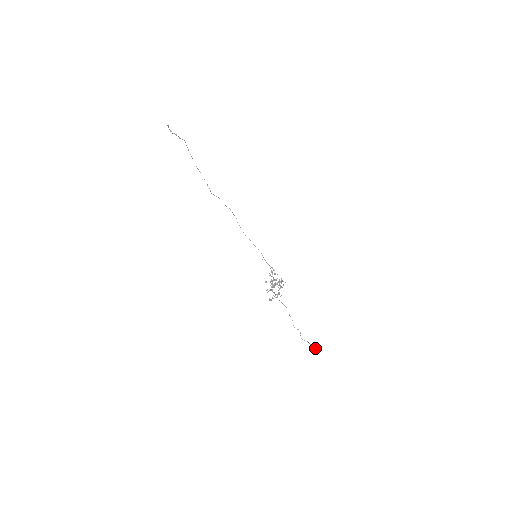
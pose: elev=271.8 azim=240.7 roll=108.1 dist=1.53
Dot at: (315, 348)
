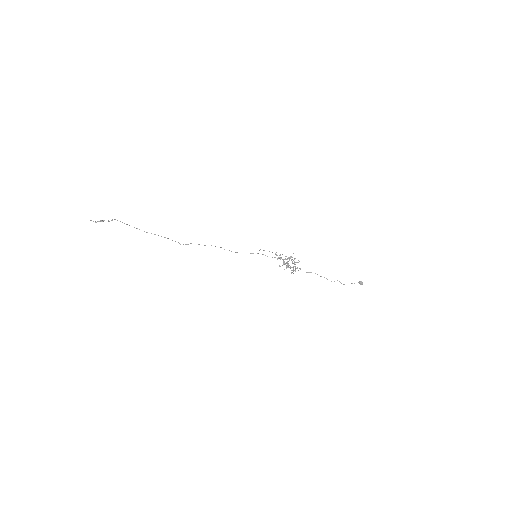
Dot at: (359, 283)
